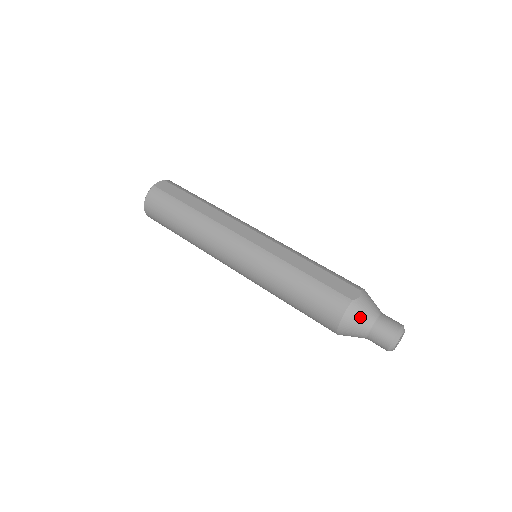
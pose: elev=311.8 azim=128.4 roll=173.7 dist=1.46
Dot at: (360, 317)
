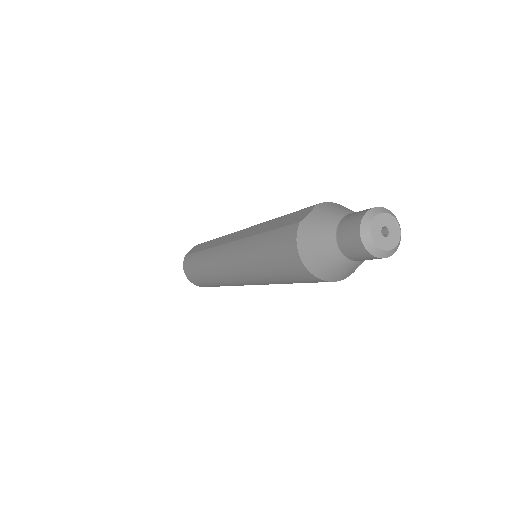
Dot at: (316, 236)
